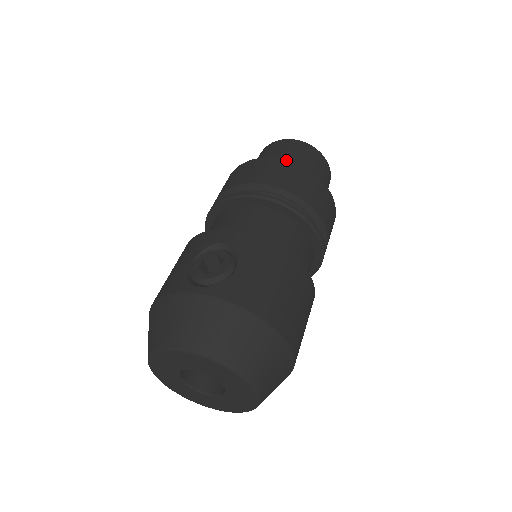
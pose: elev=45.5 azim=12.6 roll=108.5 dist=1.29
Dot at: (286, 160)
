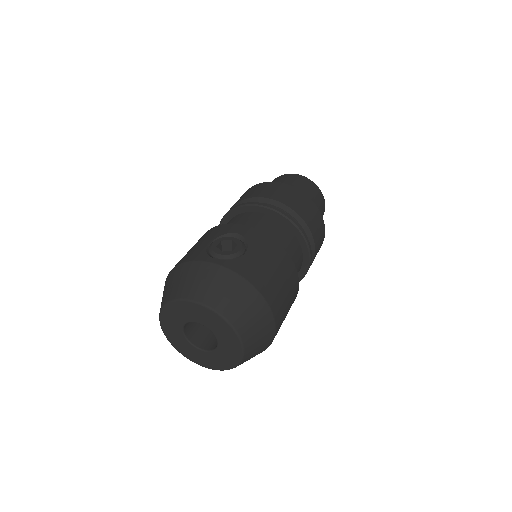
Dot at: (294, 187)
